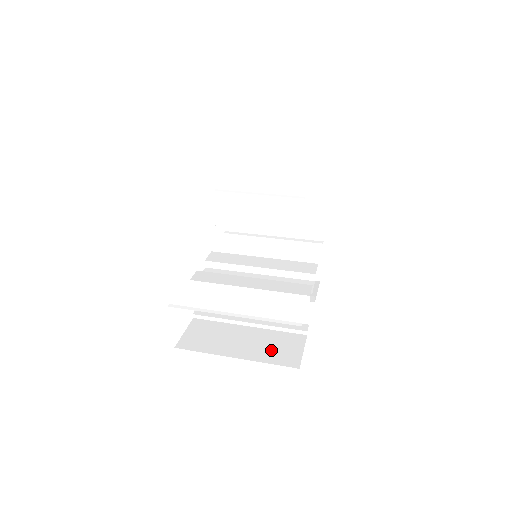
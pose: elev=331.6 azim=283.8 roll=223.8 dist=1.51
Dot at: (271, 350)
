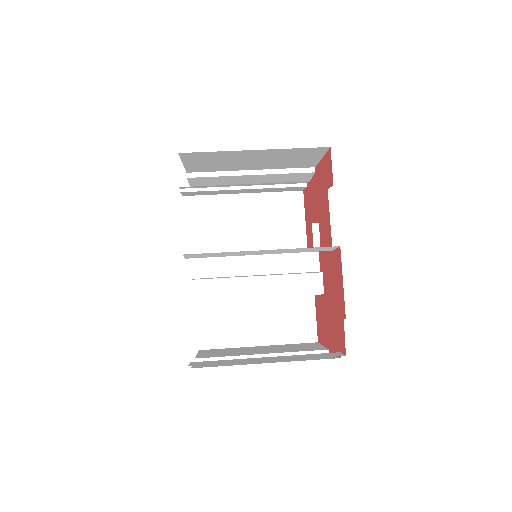
Dot at: (287, 326)
